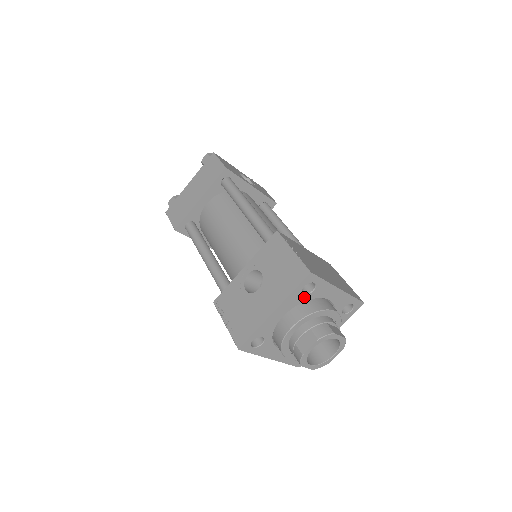
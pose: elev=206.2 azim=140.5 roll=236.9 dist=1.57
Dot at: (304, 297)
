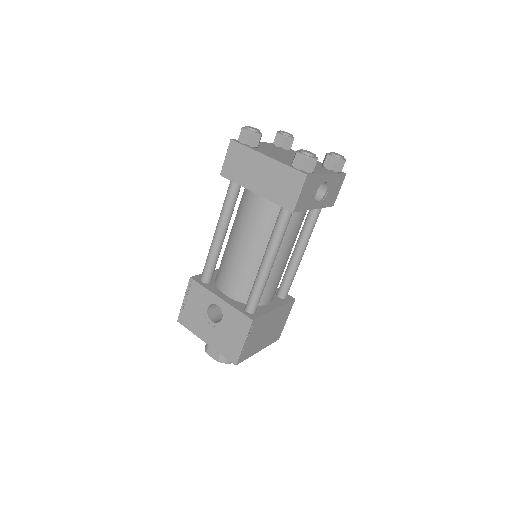
Dot at: occluded
